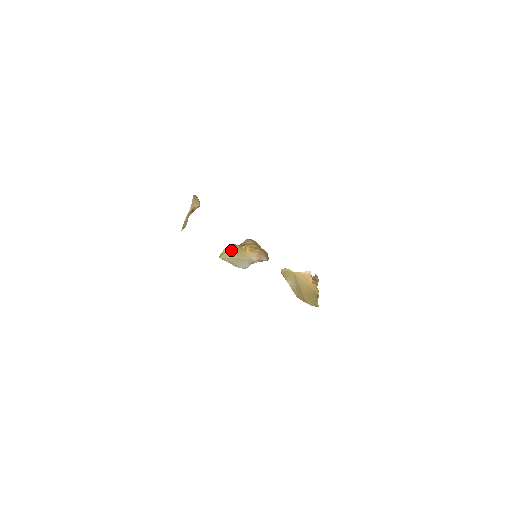
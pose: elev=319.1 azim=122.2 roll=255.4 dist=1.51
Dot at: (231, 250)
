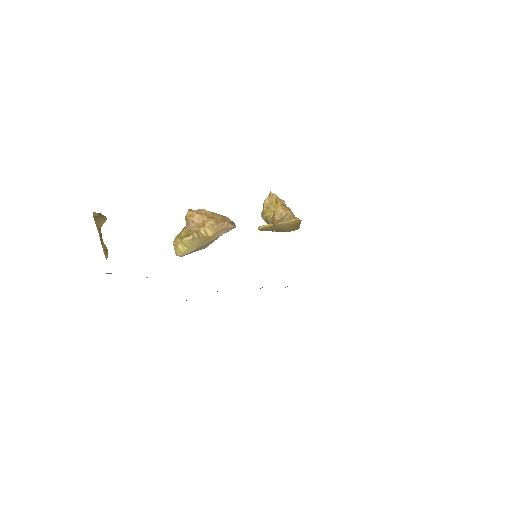
Dot at: (190, 244)
